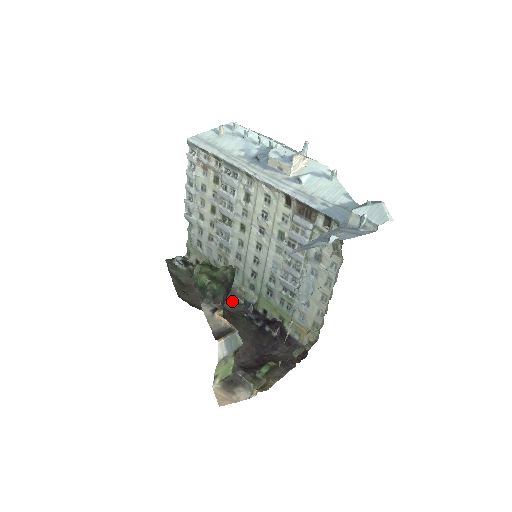
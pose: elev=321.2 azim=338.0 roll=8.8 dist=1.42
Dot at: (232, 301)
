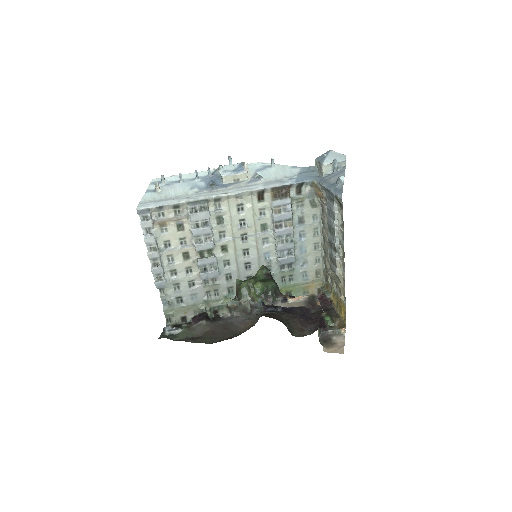
Dot at: (243, 316)
